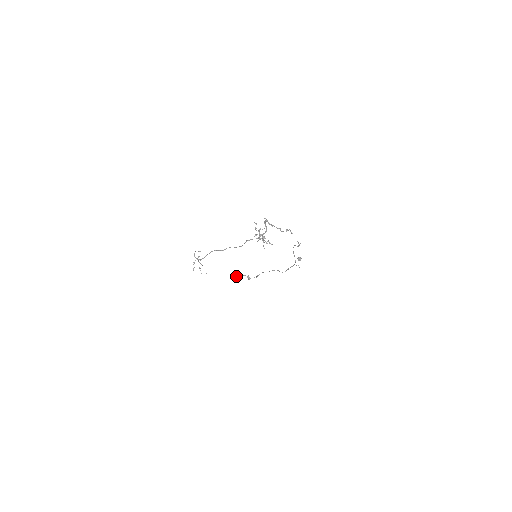
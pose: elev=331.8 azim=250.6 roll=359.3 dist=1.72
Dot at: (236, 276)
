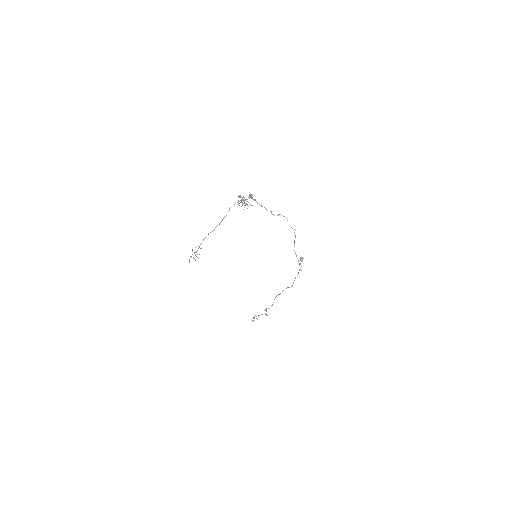
Dot at: (256, 318)
